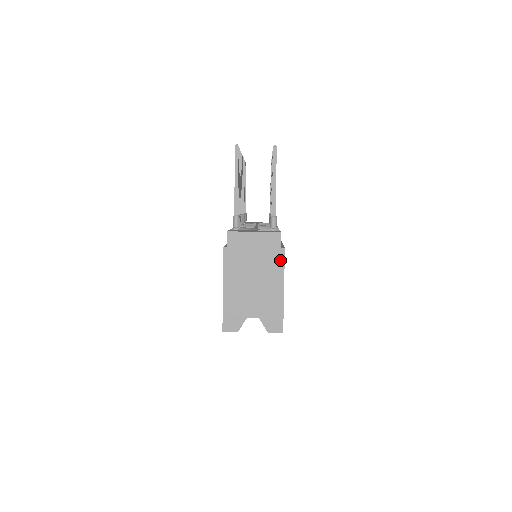
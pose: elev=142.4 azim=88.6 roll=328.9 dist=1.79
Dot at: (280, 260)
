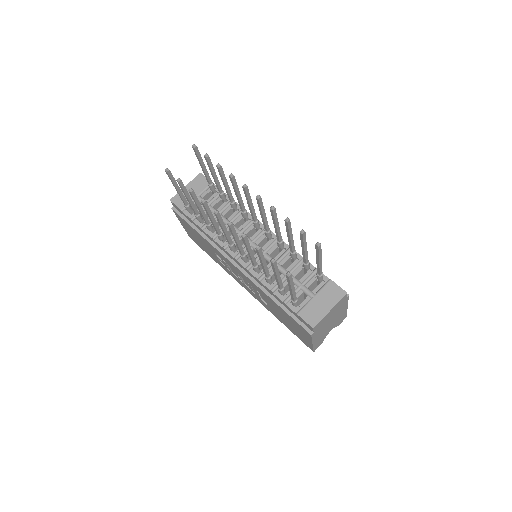
Dot at: (346, 301)
